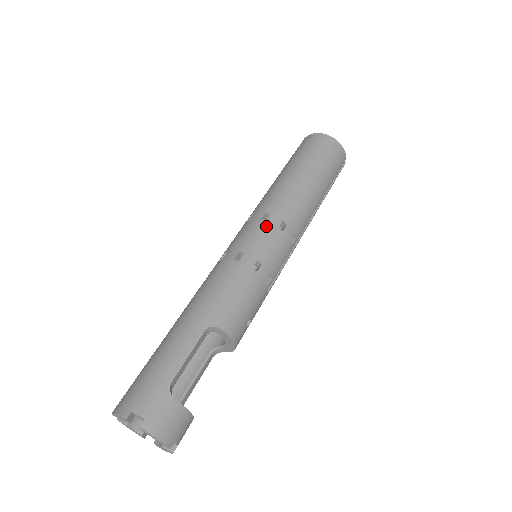
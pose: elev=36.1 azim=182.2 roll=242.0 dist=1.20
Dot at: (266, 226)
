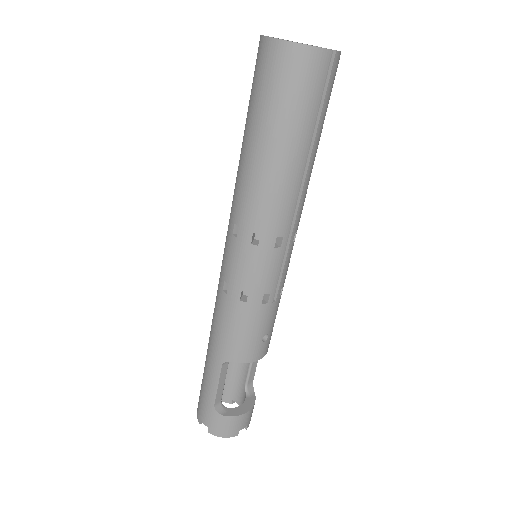
Dot at: (238, 246)
